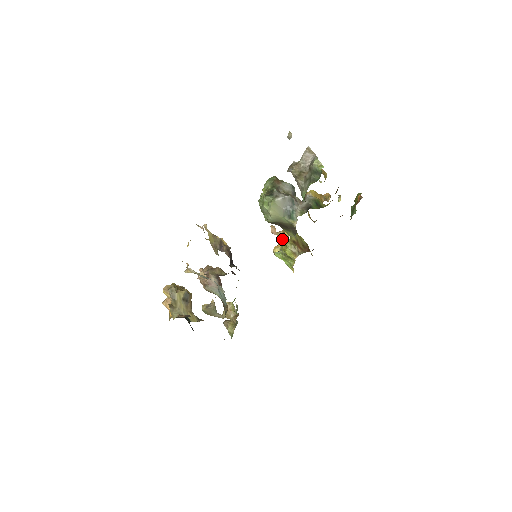
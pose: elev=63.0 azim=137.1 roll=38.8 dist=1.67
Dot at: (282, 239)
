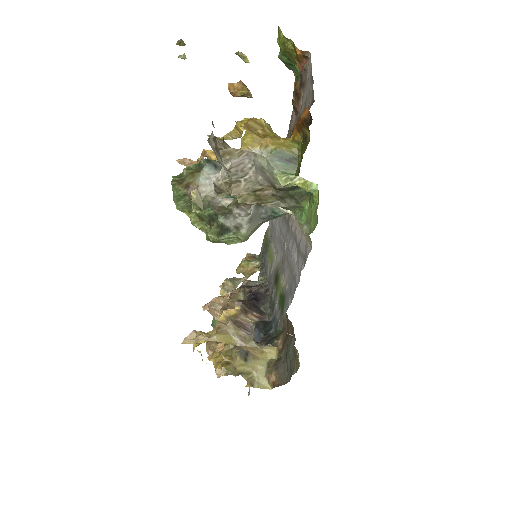
Dot at: occluded
